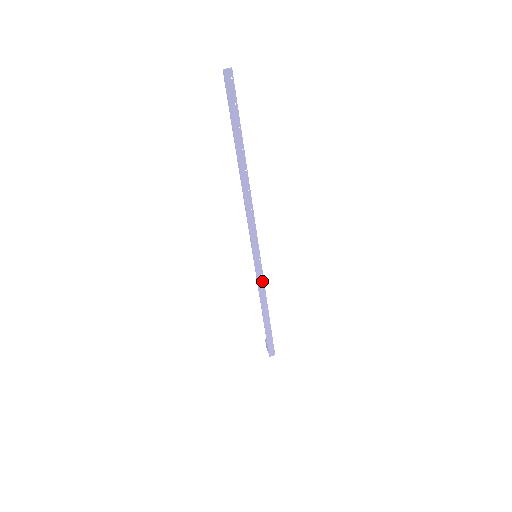
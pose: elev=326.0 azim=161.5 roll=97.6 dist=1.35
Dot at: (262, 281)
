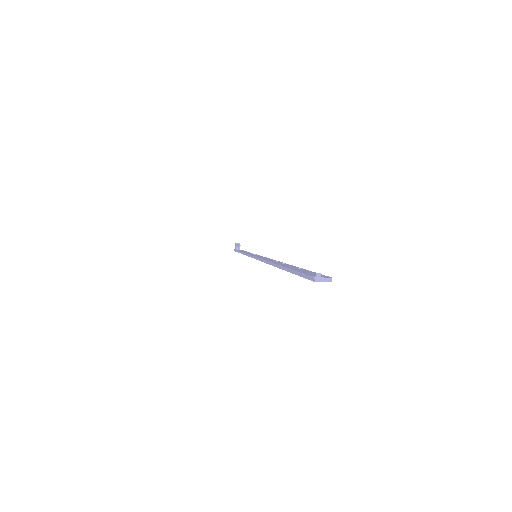
Dot at: occluded
